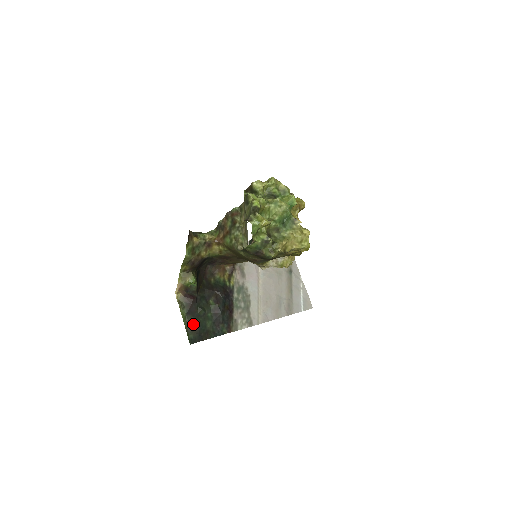
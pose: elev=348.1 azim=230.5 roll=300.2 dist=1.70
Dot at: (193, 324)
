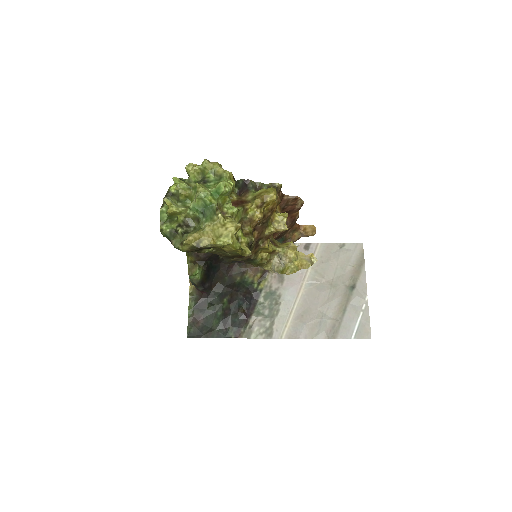
Dot at: (198, 319)
